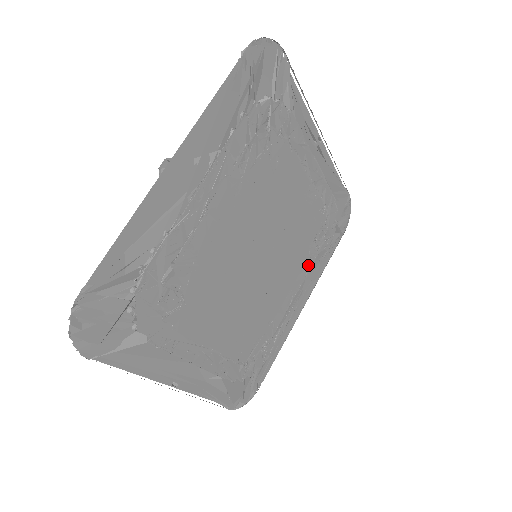
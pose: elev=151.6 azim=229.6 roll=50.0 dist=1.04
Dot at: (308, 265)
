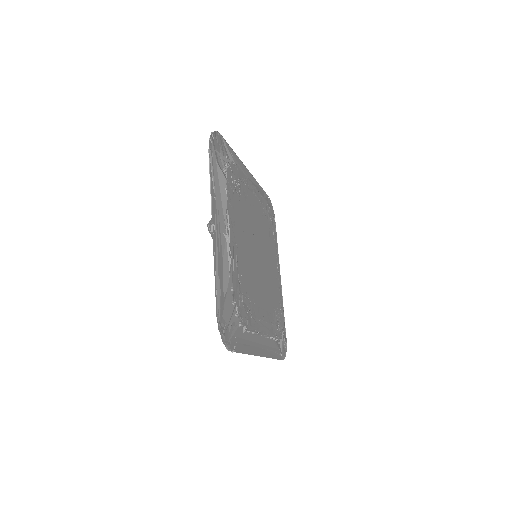
Dot at: (271, 319)
